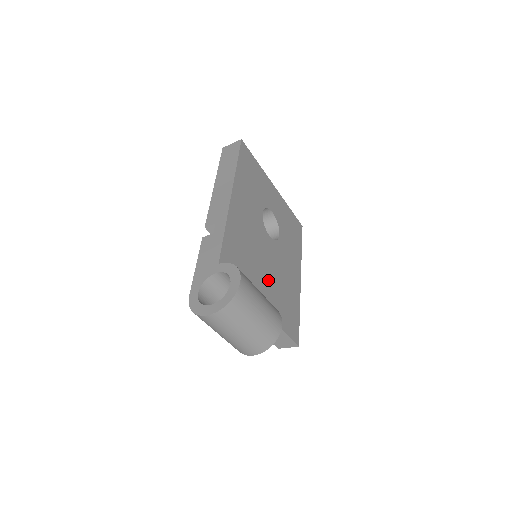
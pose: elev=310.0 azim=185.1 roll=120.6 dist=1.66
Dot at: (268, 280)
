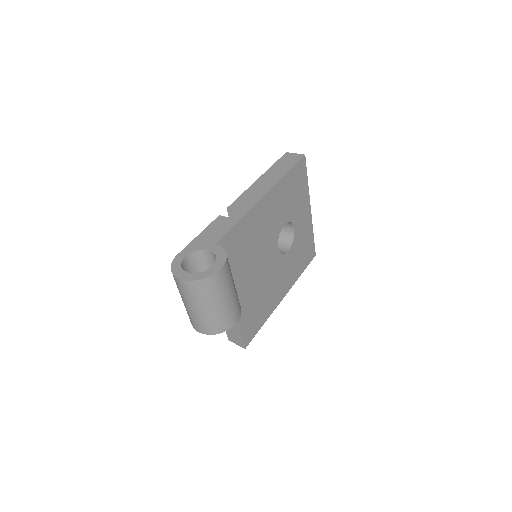
Dot at: (253, 281)
